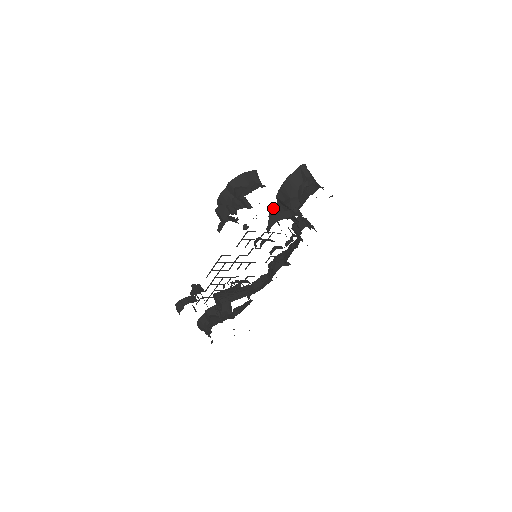
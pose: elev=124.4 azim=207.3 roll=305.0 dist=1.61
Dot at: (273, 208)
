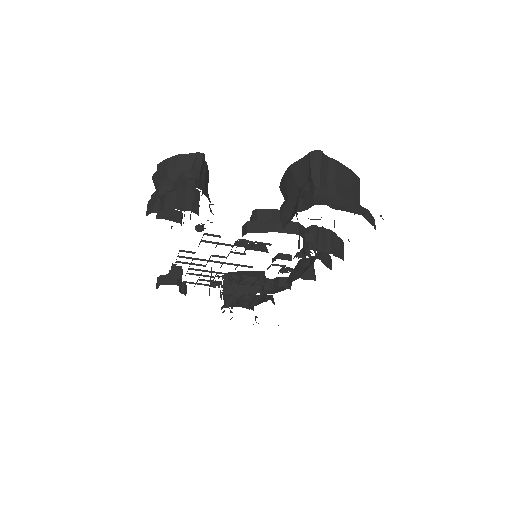
Dot at: occluded
